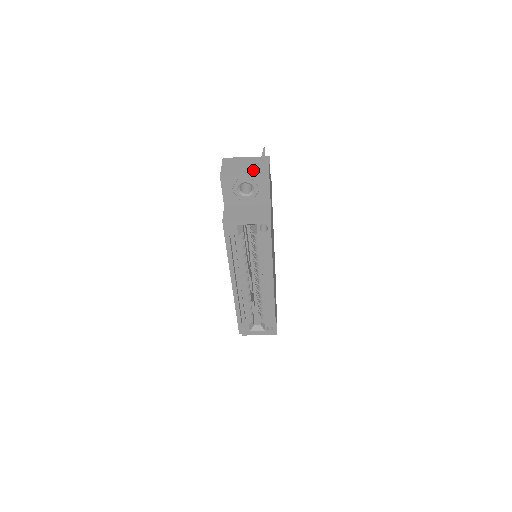
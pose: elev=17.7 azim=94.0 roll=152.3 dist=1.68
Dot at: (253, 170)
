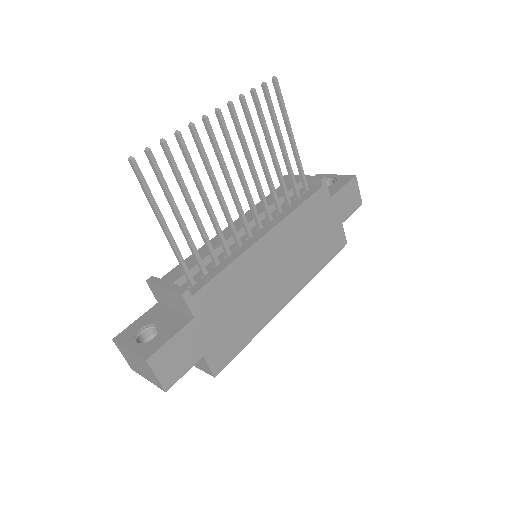
Dot at: (149, 377)
